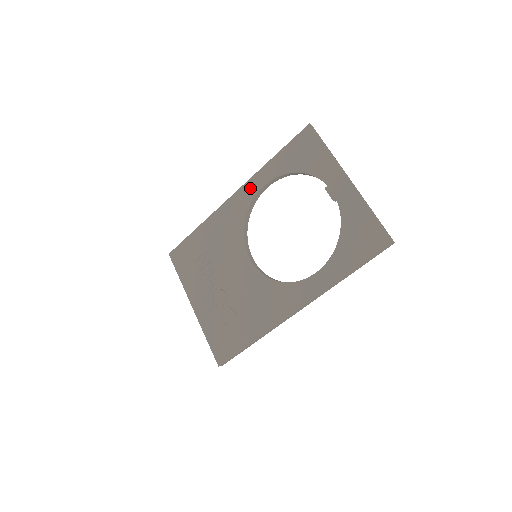
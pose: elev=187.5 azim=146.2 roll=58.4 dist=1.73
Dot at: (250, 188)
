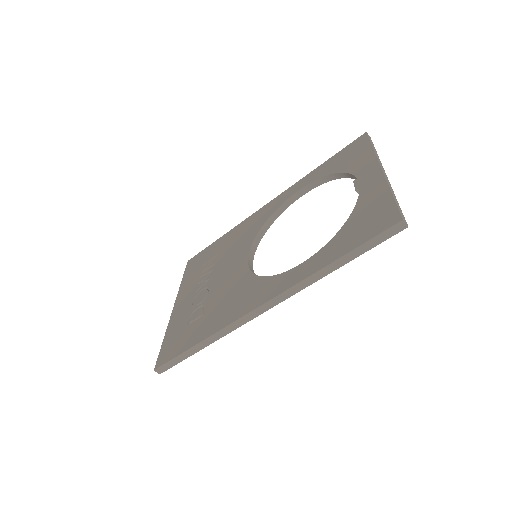
Dot at: (285, 195)
